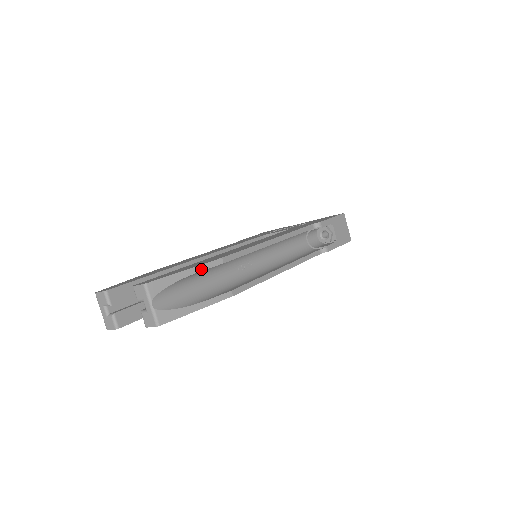
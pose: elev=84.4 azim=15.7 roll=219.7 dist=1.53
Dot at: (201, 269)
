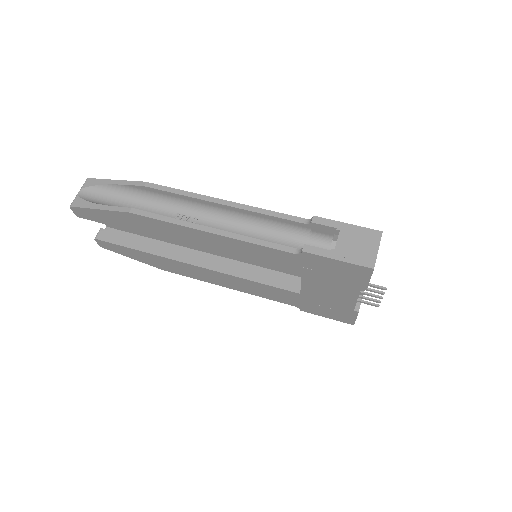
Dot at: (125, 183)
